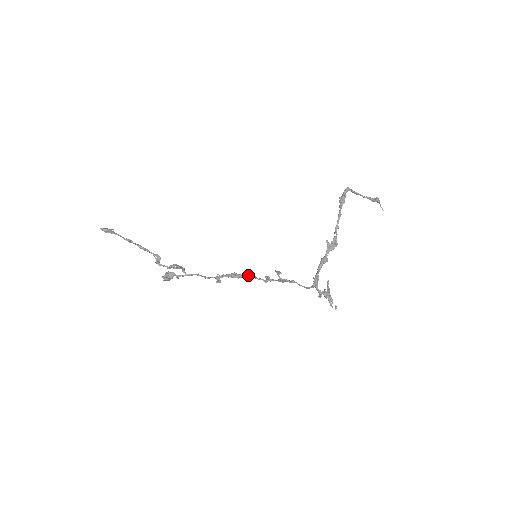
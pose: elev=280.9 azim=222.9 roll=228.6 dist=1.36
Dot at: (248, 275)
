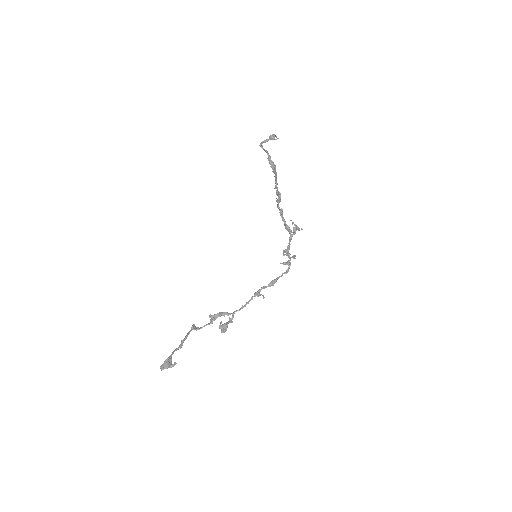
Dot at: (280, 276)
